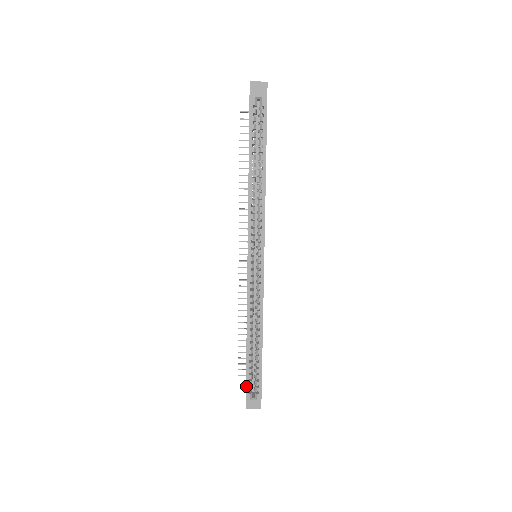
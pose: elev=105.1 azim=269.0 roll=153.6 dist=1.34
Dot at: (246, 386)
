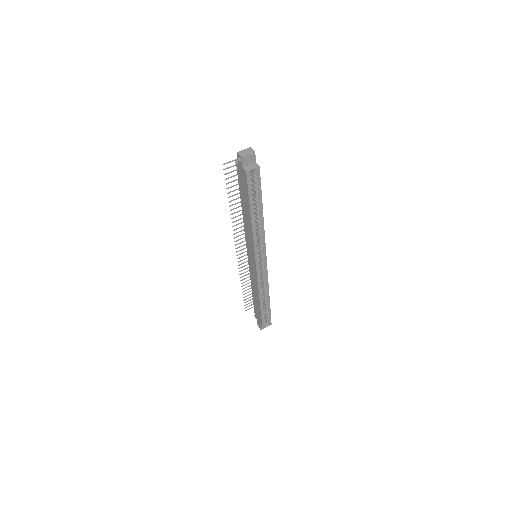
Dot at: (262, 323)
